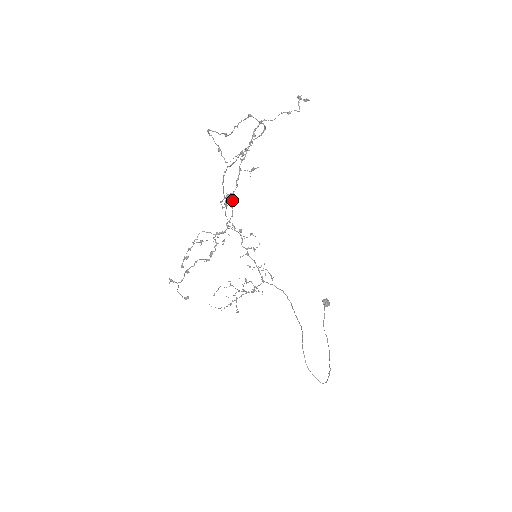
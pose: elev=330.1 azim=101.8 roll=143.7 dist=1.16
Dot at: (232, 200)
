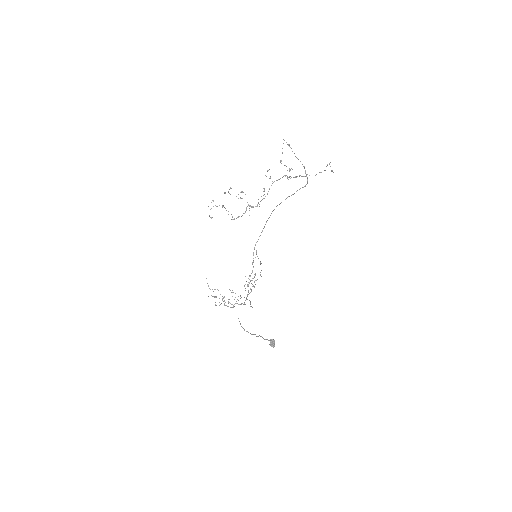
Dot at: occluded
